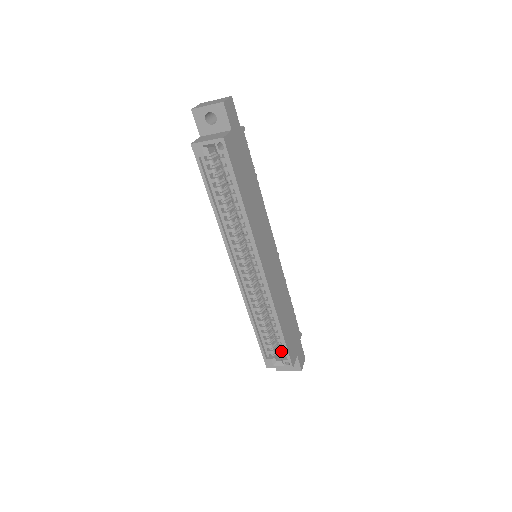
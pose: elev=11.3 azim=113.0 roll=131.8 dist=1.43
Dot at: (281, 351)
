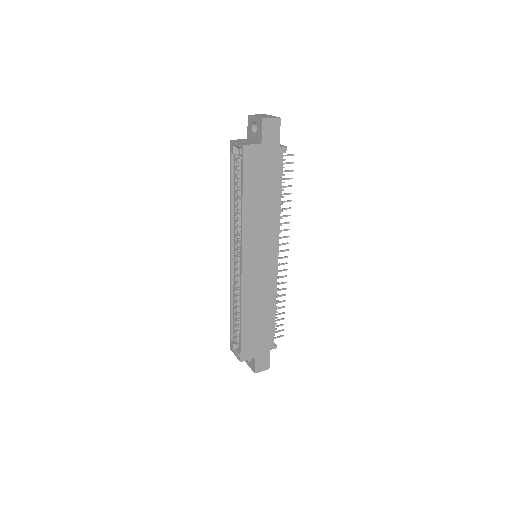
Dot at: occluded
